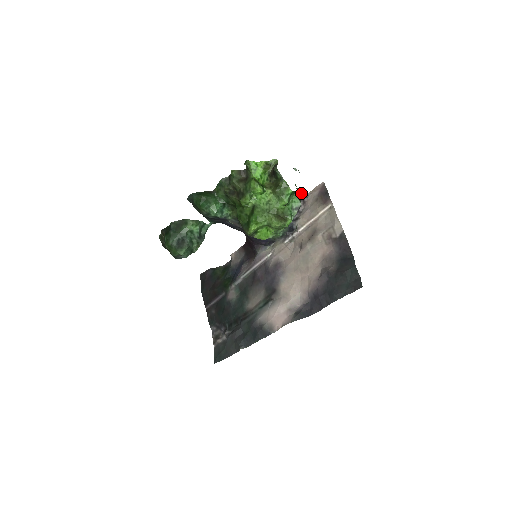
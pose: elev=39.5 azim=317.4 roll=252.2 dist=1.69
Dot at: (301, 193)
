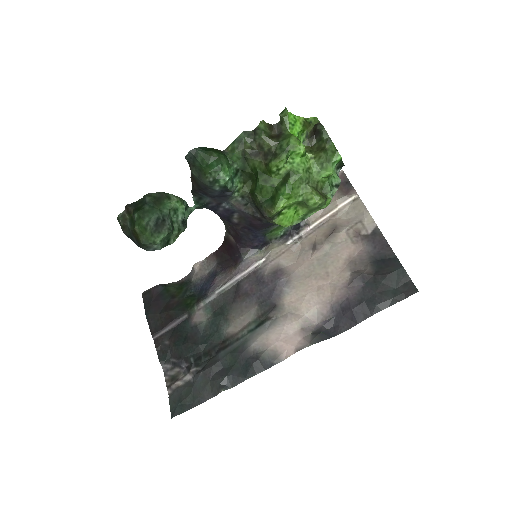
Dot at: (340, 168)
